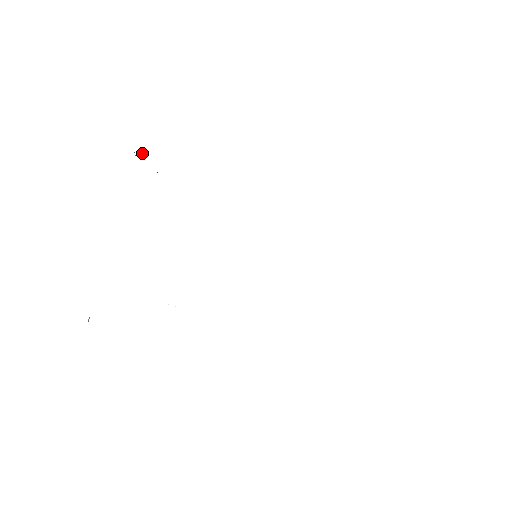
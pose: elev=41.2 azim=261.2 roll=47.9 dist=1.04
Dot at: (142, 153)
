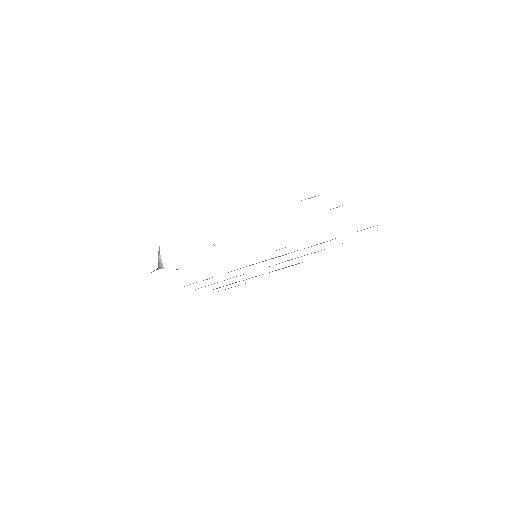
Dot at: (159, 258)
